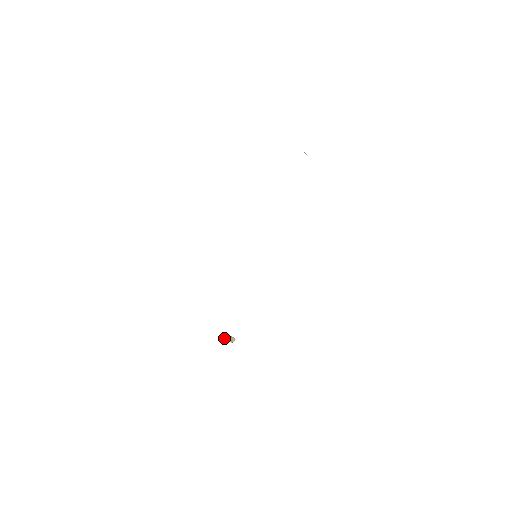
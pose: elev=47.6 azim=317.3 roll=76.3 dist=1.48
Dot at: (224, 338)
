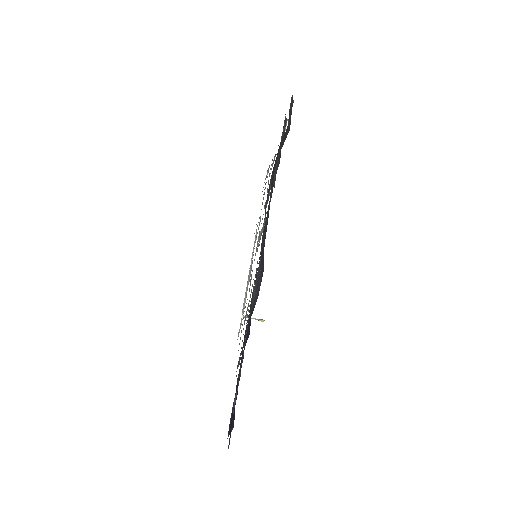
Dot at: occluded
